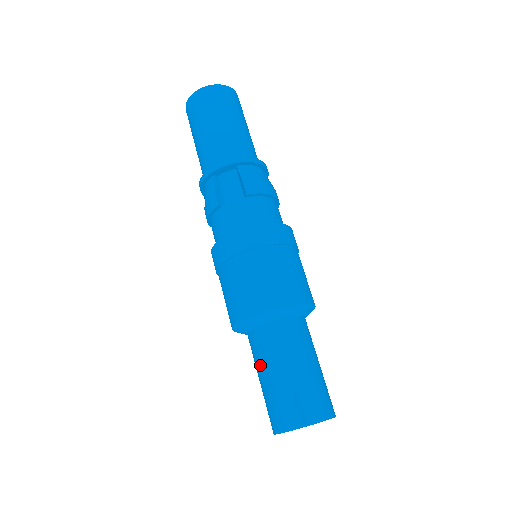
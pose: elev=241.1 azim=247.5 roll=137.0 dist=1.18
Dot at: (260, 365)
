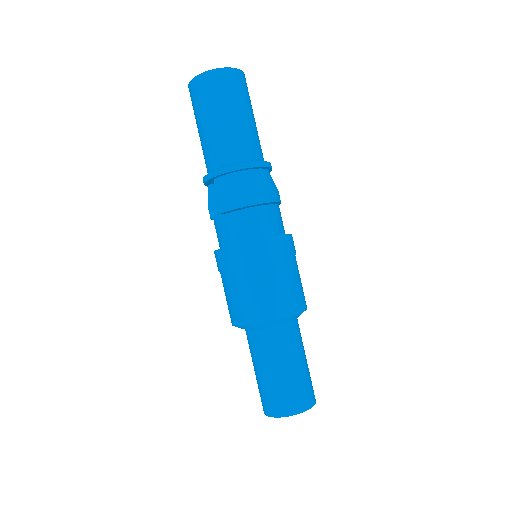
Dot at: occluded
